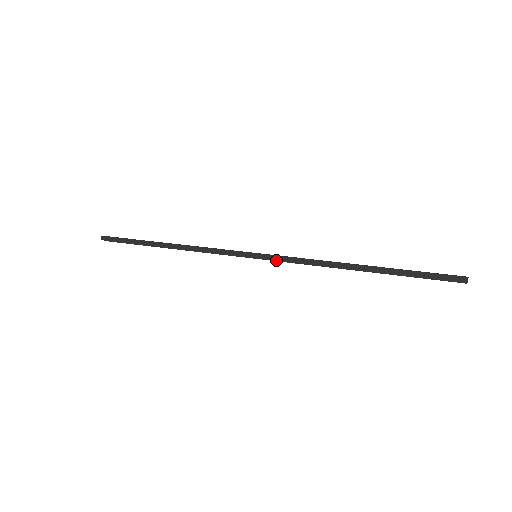
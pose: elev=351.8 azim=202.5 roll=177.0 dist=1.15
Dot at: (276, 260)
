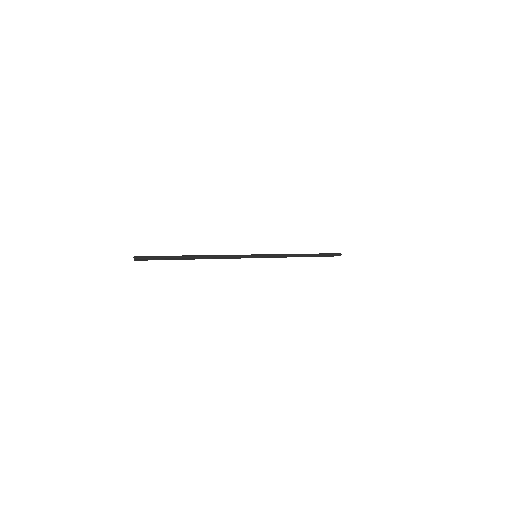
Dot at: occluded
